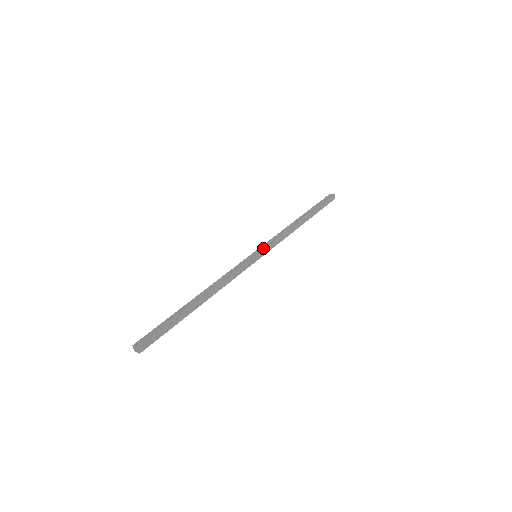
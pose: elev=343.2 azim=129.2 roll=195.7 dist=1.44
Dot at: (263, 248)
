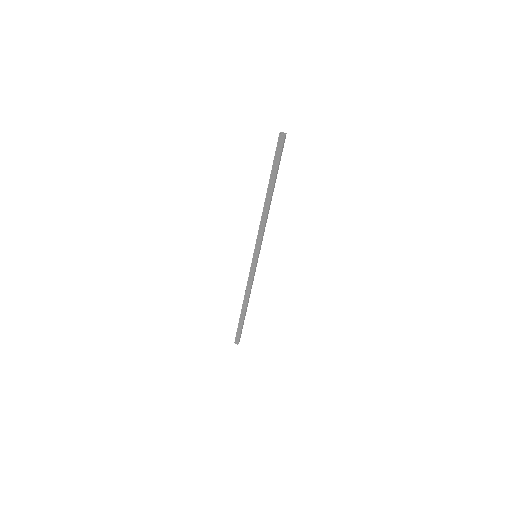
Dot at: (258, 251)
